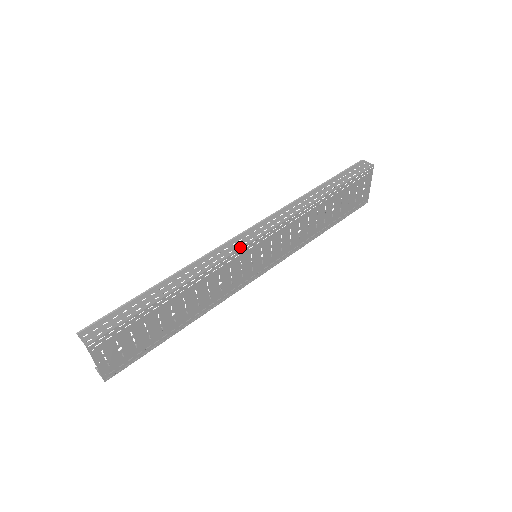
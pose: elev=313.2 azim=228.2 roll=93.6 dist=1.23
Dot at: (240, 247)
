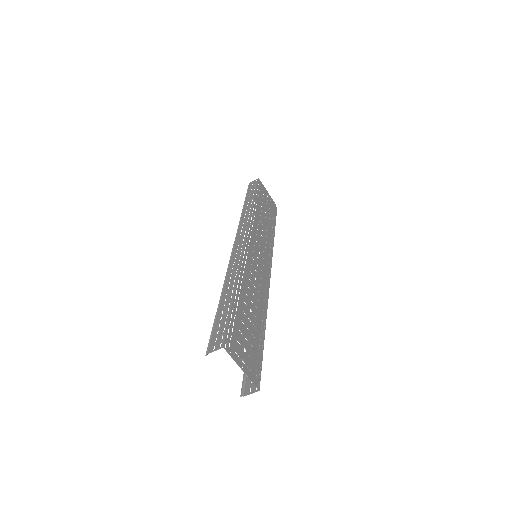
Dot at: (243, 246)
